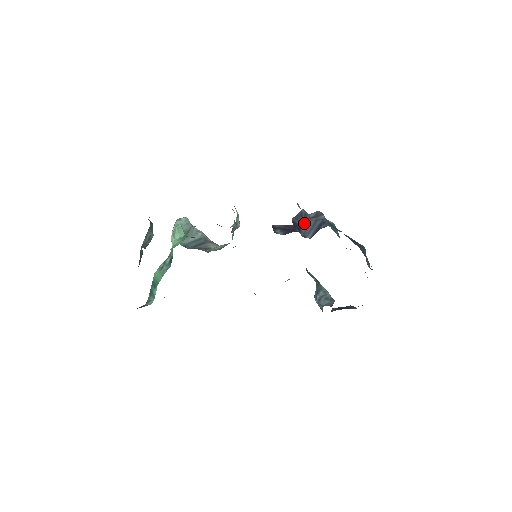
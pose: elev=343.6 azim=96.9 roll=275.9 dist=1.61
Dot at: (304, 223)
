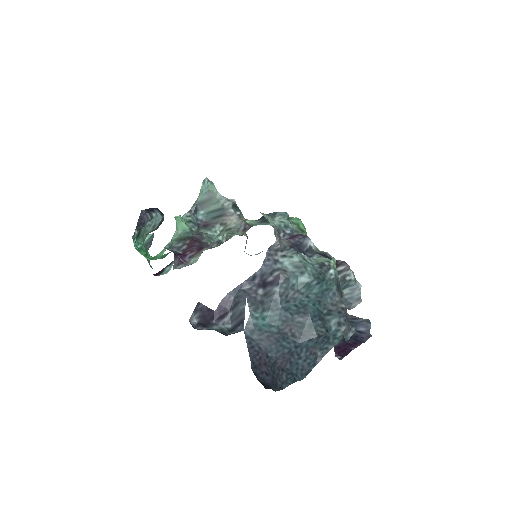
Dot at: (236, 305)
